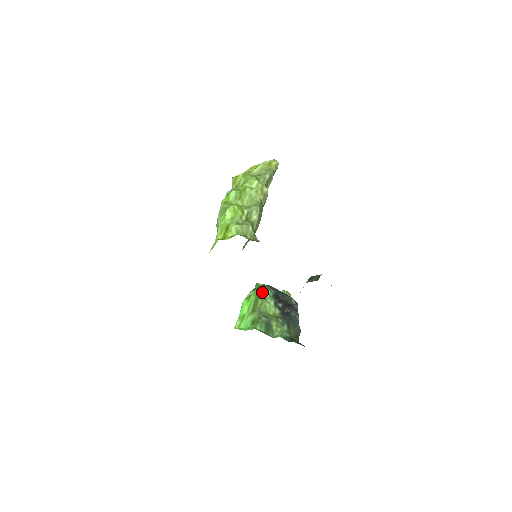
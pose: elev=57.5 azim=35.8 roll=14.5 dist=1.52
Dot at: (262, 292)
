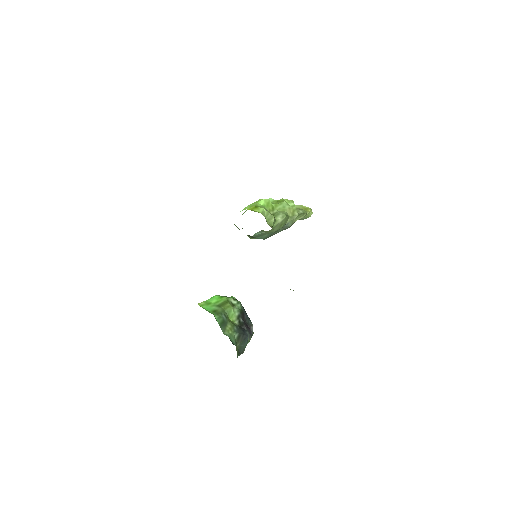
Dot at: (234, 302)
